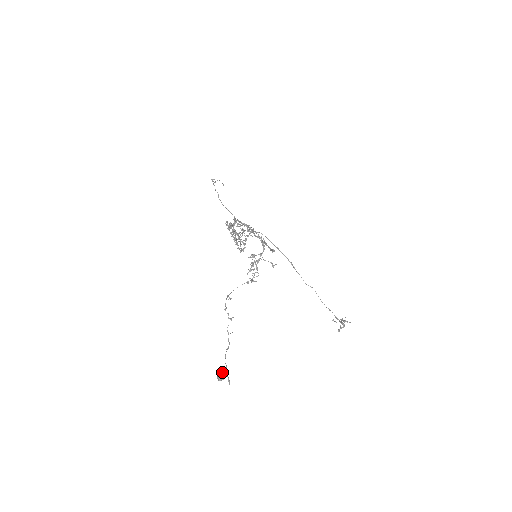
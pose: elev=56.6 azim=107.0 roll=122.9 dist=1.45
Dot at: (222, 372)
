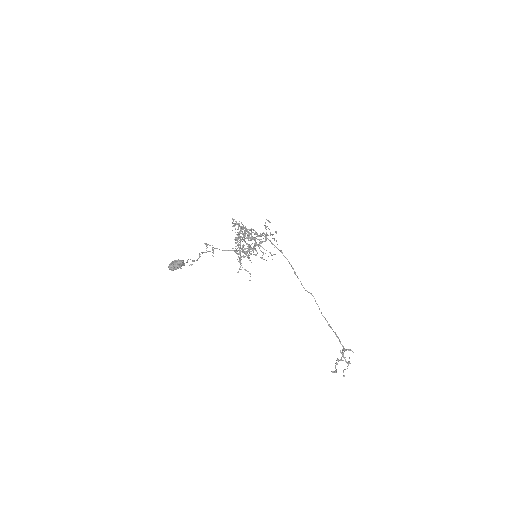
Dot at: occluded
